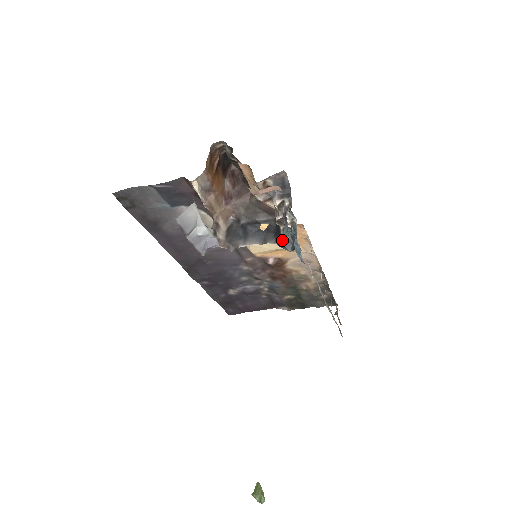
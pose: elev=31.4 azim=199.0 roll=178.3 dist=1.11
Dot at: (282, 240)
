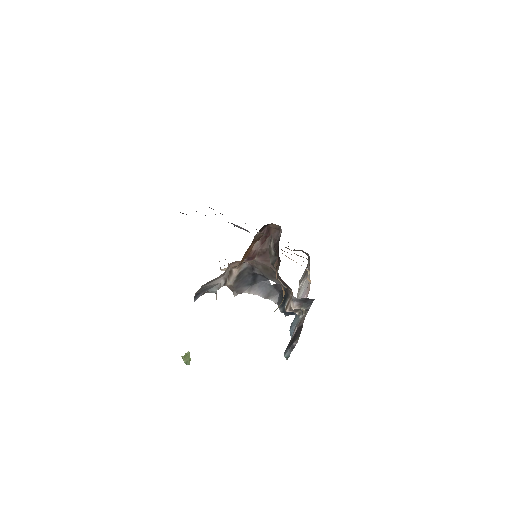
Dot at: (283, 308)
